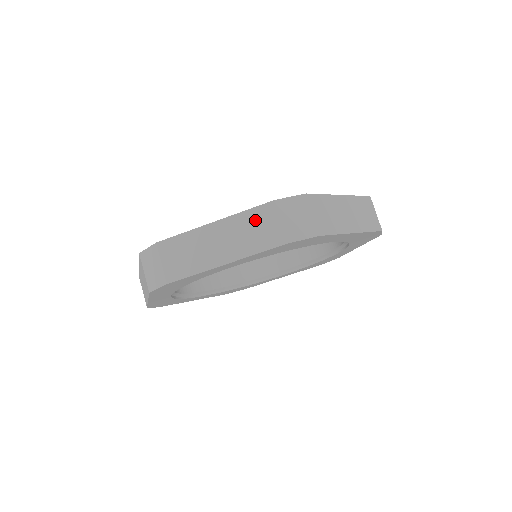
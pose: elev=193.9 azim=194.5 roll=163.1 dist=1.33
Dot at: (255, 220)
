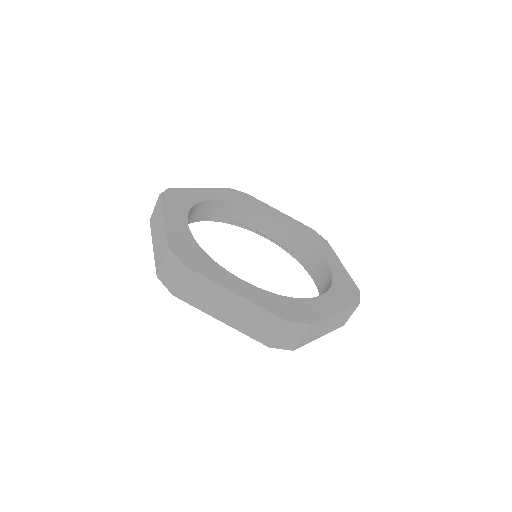
Dot at: (163, 245)
